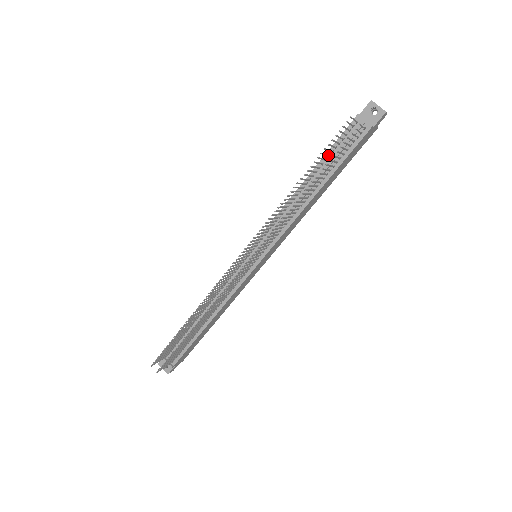
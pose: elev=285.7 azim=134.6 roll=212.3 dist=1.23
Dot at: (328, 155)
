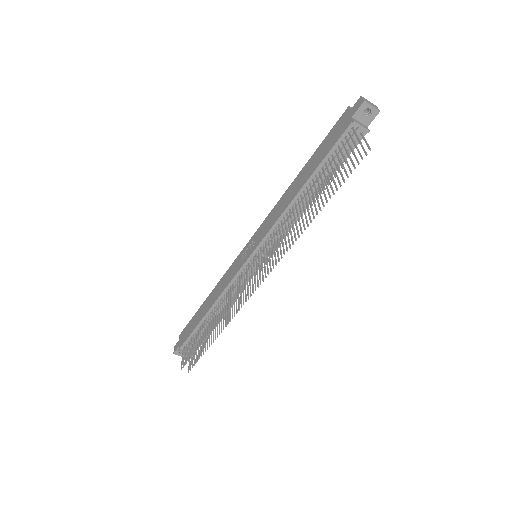
Dot at: (327, 167)
